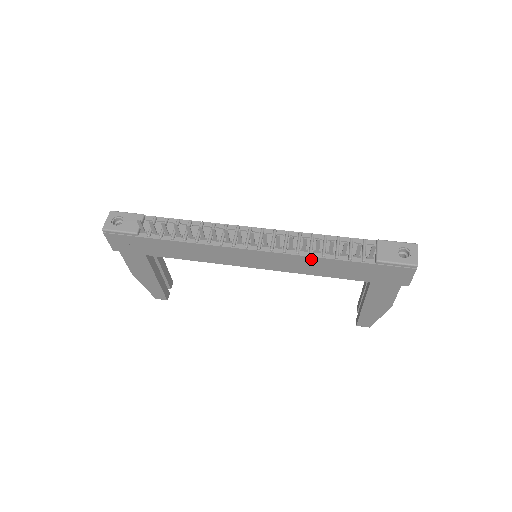
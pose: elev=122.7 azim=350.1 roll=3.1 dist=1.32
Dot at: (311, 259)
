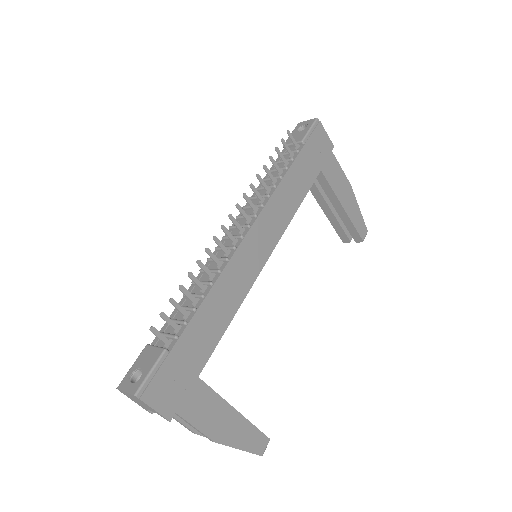
Dot at: (280, 190)
